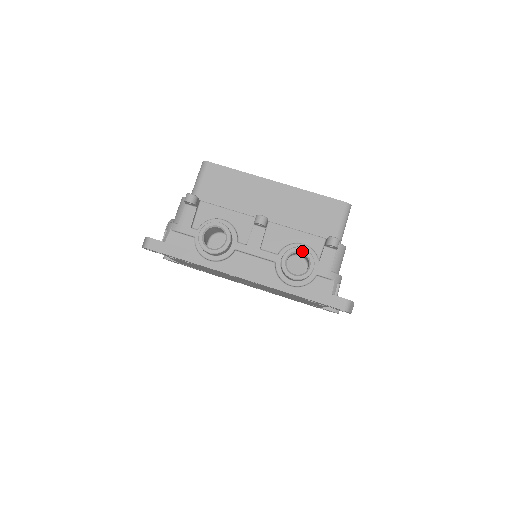
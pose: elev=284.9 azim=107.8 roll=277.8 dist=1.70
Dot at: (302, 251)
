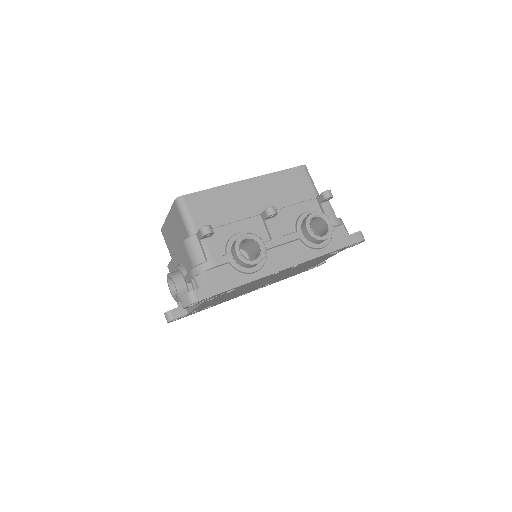
Dot at: (315, 215)
